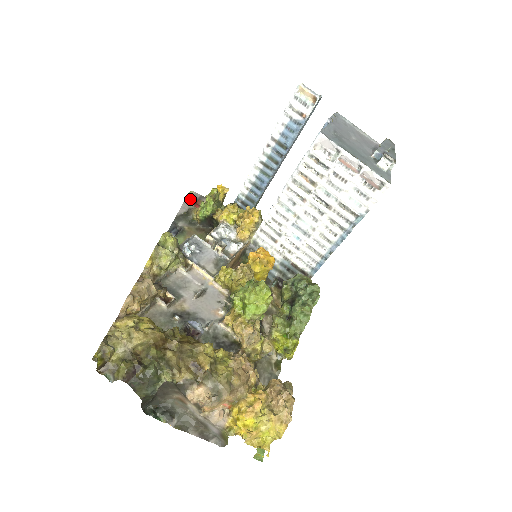
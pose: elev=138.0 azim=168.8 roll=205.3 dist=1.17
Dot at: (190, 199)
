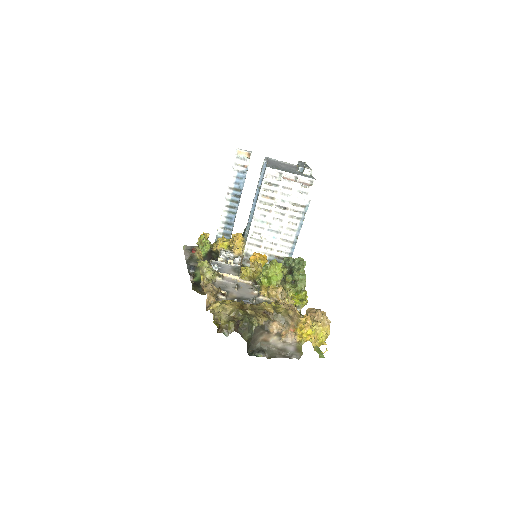
Dot at: (186, 250)
